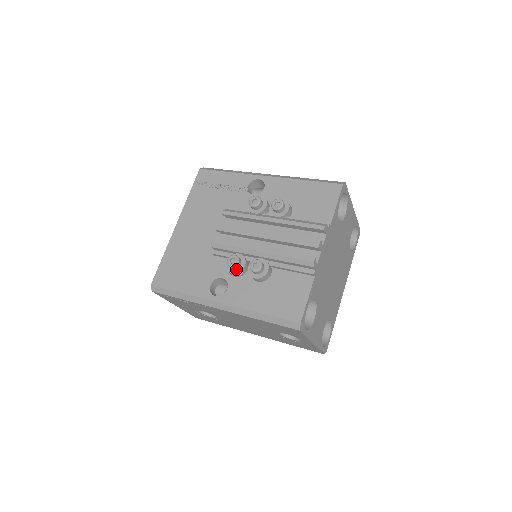
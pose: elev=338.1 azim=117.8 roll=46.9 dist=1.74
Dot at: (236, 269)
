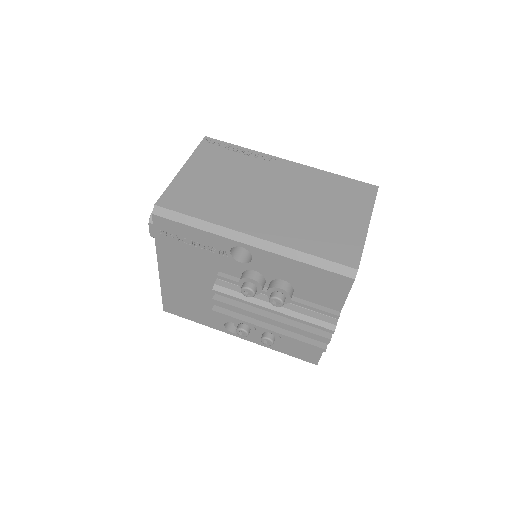
Dot at: occluded
